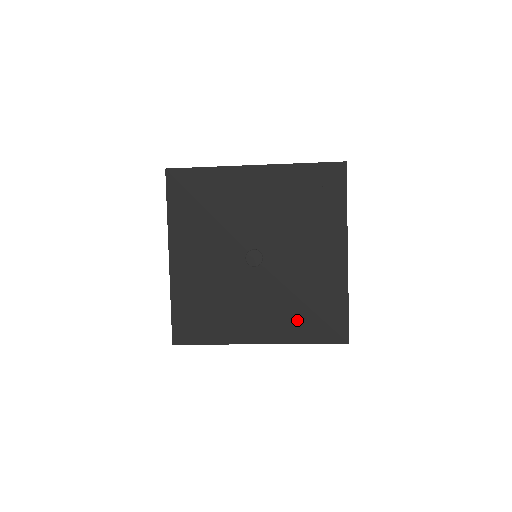
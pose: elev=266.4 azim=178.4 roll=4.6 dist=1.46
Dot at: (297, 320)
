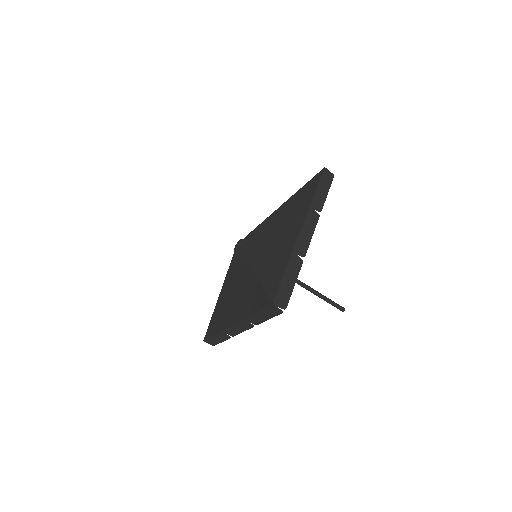
Dot at: (249, 290)
